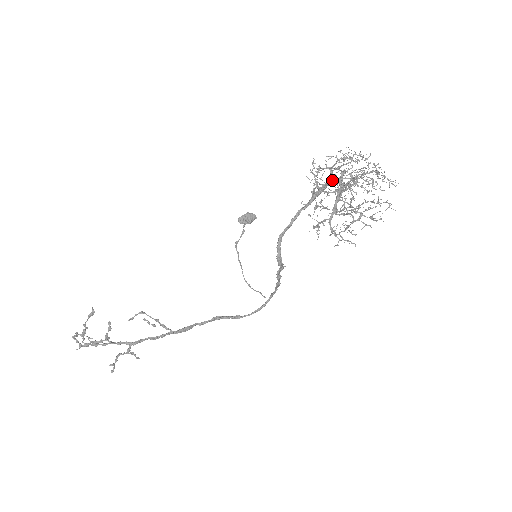
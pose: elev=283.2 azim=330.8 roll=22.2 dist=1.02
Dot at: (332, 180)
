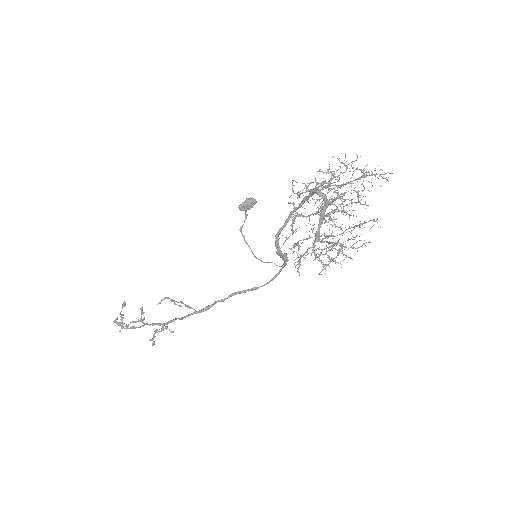
Dot at: occluded
